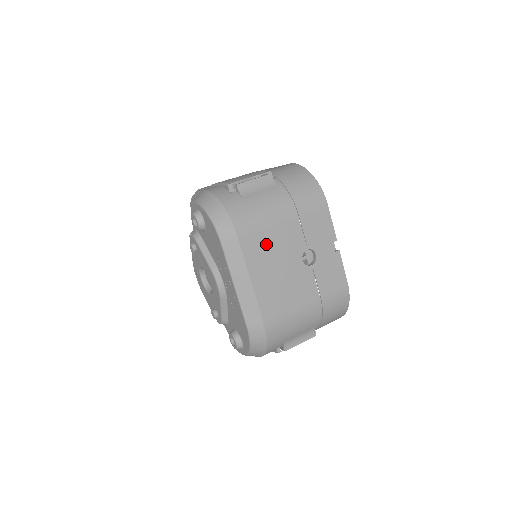
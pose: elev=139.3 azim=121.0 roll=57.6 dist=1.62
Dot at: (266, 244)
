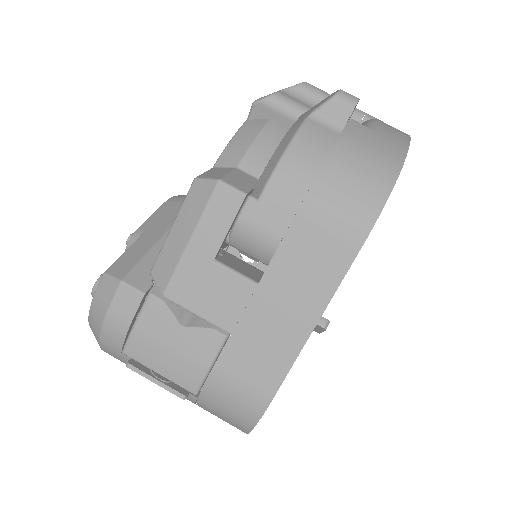
Dot at: occluded
